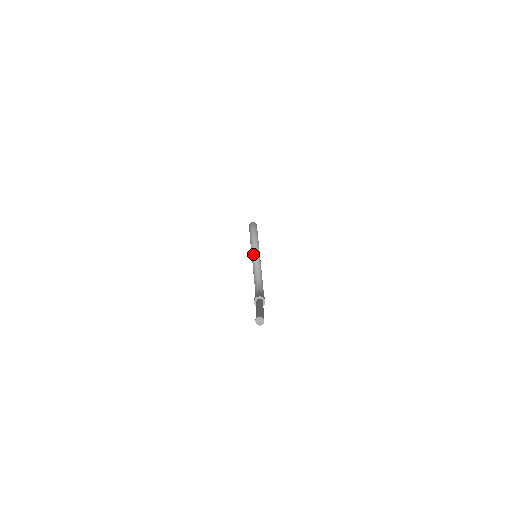
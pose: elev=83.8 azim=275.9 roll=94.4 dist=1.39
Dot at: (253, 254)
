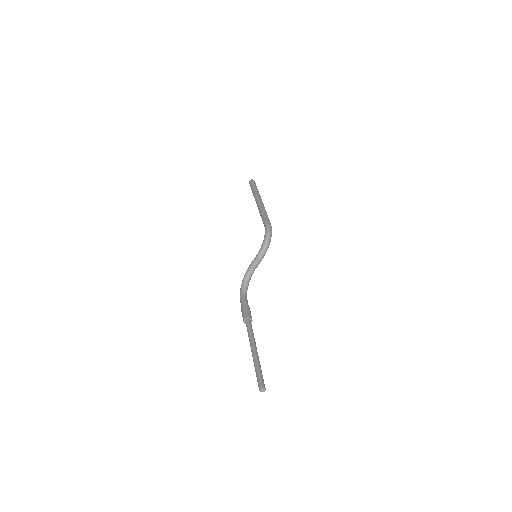
Dot at: (257, 260)
